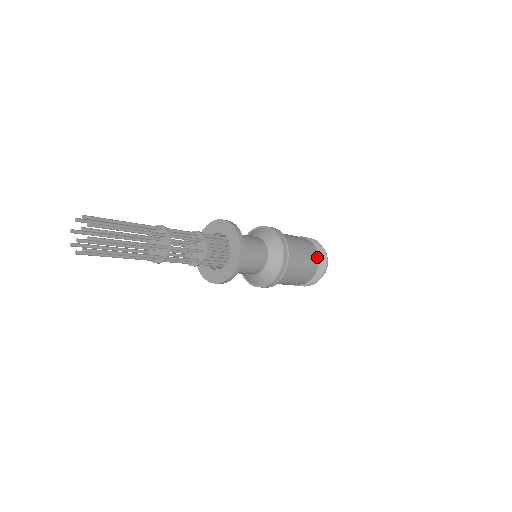
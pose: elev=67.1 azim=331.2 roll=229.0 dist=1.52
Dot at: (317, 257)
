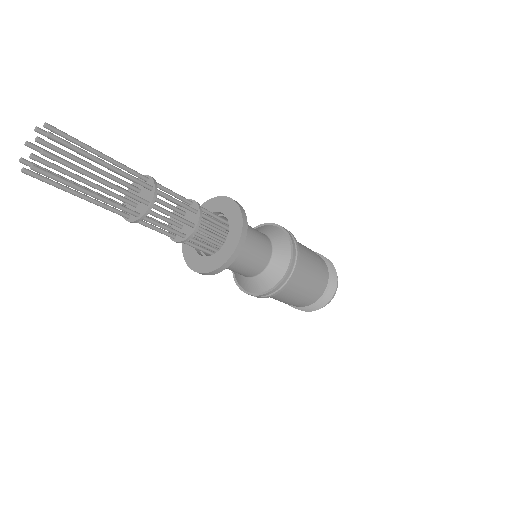
Dot at: (322, 259)
